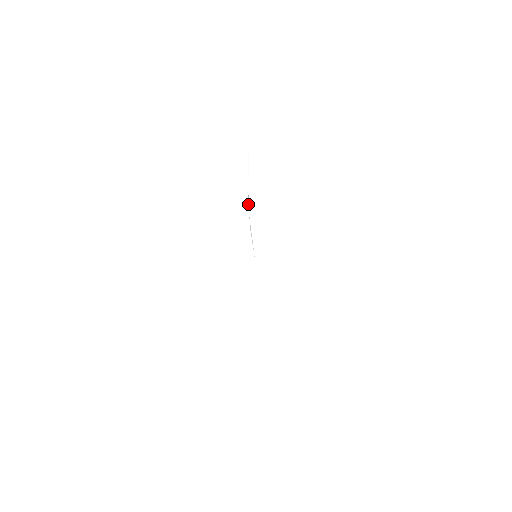
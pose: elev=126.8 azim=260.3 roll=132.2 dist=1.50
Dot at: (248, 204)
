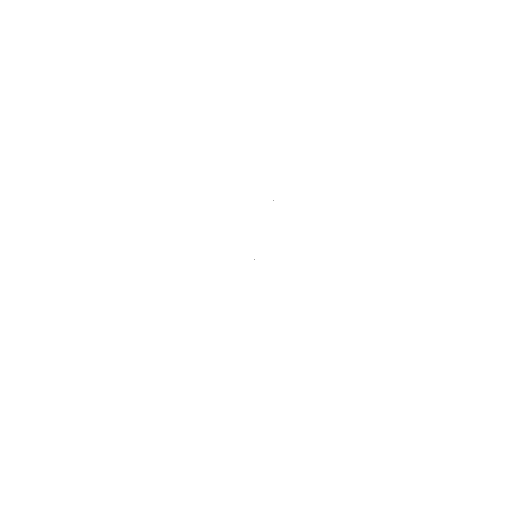
Dot at: occluded
